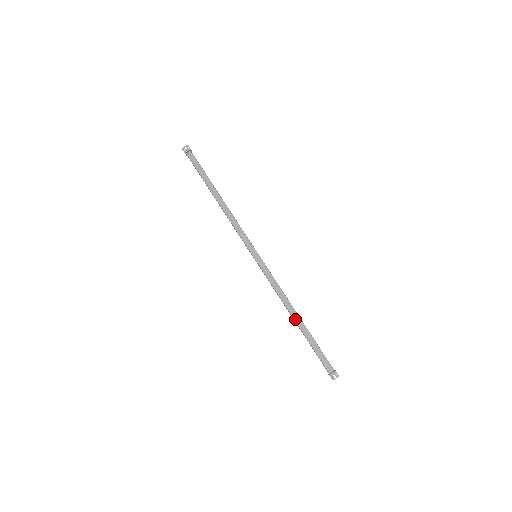
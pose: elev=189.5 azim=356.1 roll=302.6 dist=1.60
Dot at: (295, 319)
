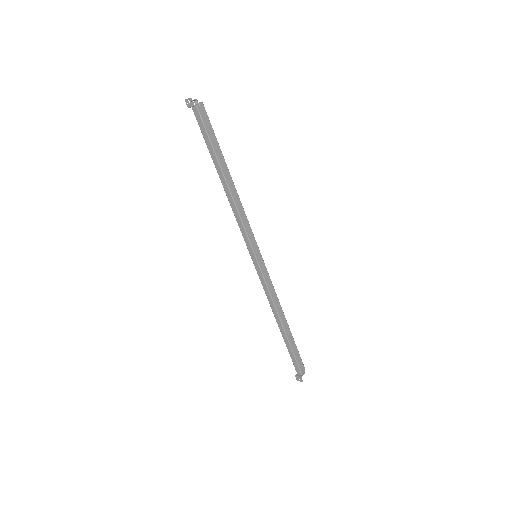
Dot at: (279, 326)
